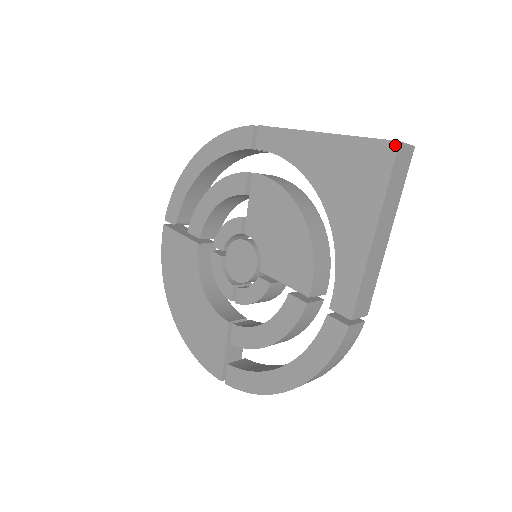
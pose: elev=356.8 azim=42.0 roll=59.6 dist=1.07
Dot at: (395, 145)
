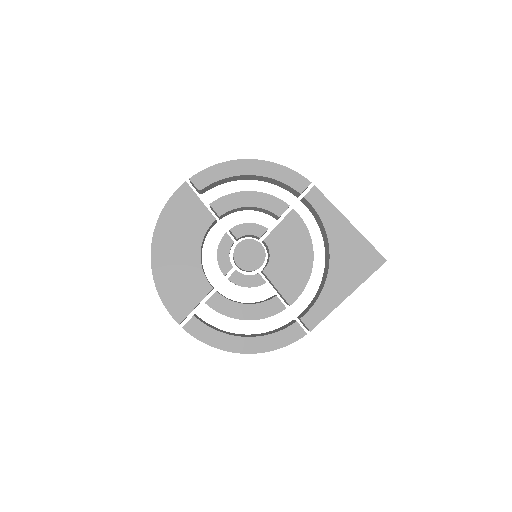
Dot at: (384, 261)
